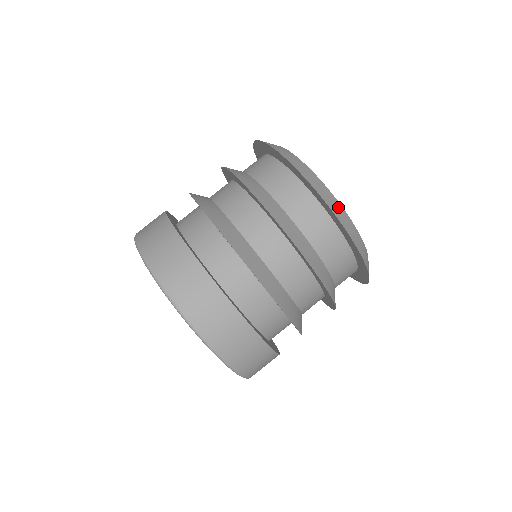
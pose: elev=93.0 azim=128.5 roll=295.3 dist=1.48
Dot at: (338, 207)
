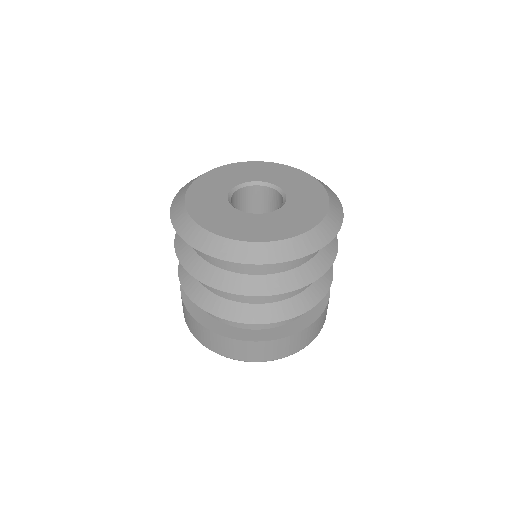
Dot at: (257, 249)
